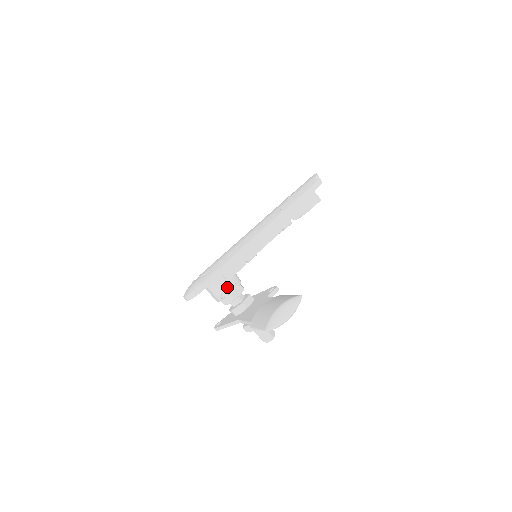
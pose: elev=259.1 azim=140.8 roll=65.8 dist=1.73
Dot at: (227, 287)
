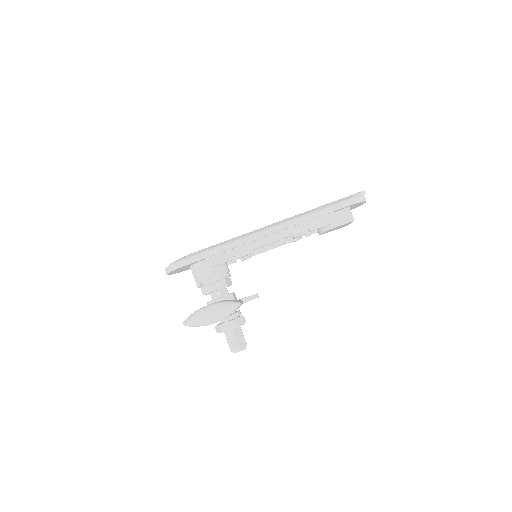
Dot at: (208, 275)
